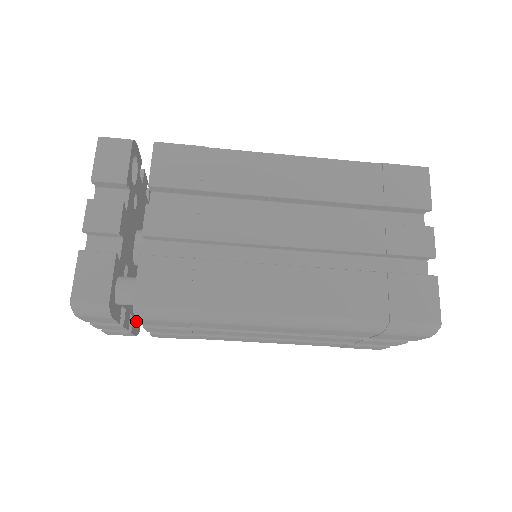
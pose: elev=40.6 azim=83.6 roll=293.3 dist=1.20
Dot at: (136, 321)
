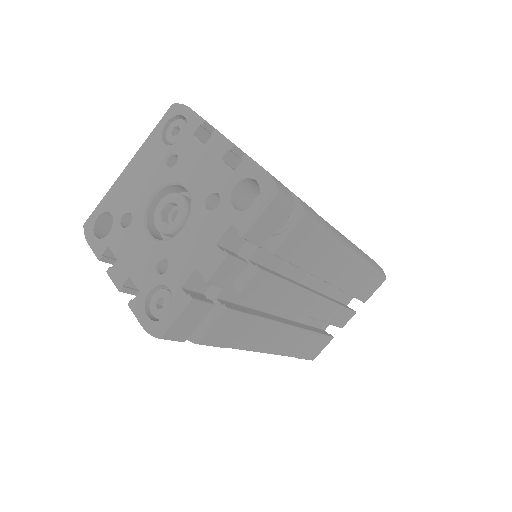
Dot at: occluded
